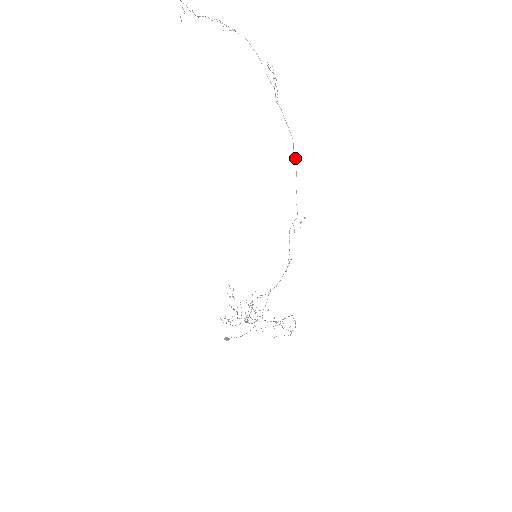
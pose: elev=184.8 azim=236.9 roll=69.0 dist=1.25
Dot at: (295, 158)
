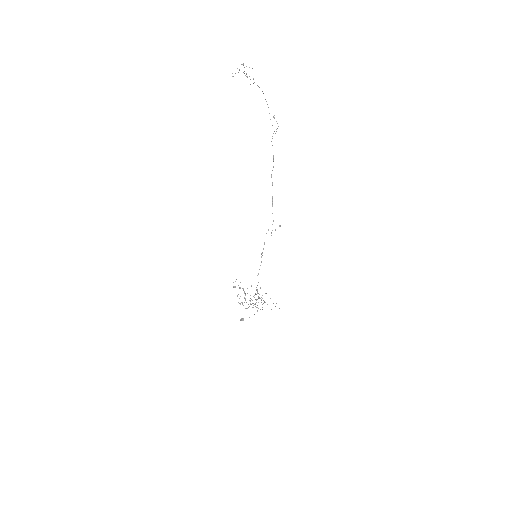
Dot at: occluded
